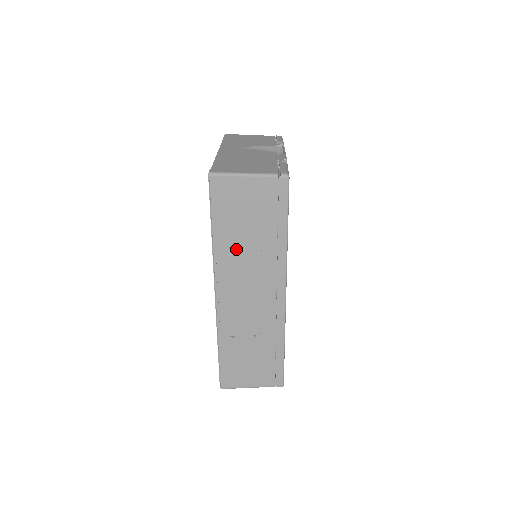
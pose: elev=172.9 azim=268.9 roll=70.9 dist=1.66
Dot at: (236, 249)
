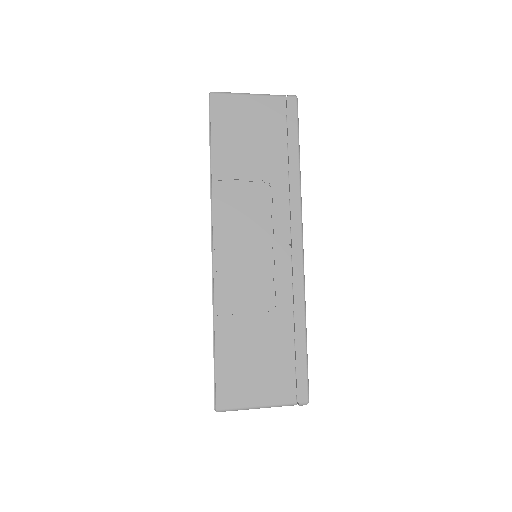
Dot at: (239, 182)
